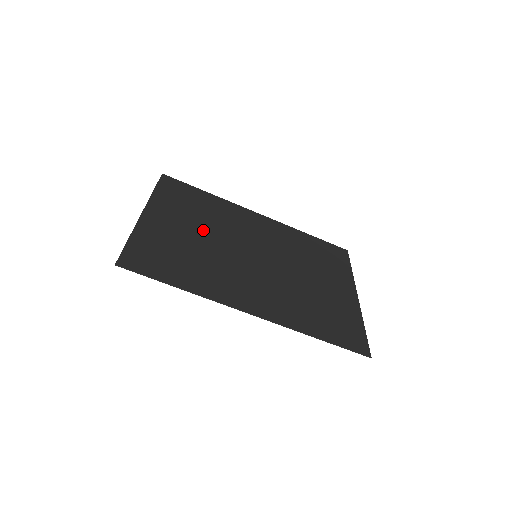
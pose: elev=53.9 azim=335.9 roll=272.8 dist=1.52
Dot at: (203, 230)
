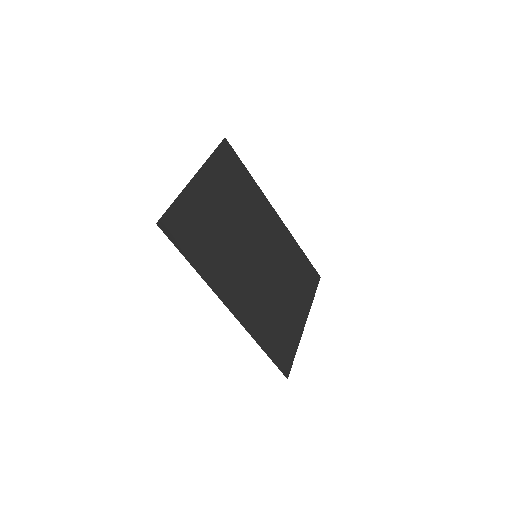
Dot at: (230, 214)
